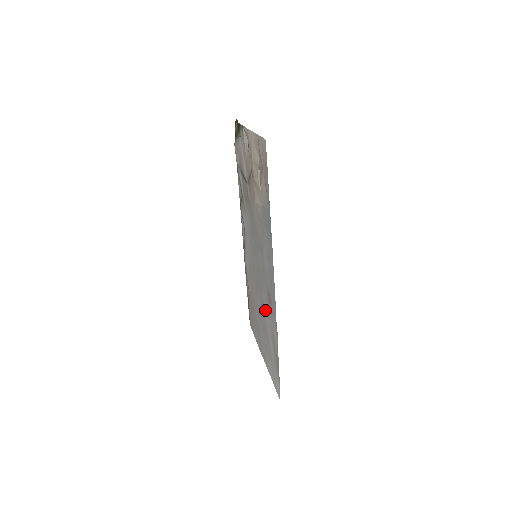
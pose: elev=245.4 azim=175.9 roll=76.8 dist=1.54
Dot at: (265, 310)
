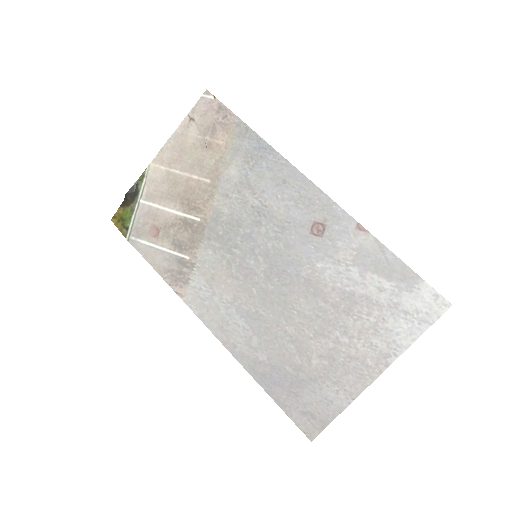
Dot at: (323, 273)
